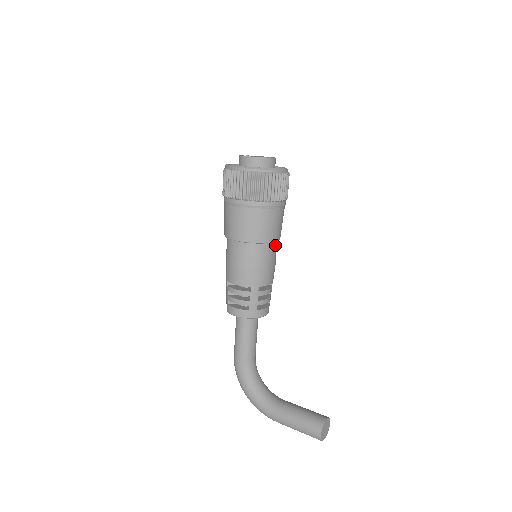
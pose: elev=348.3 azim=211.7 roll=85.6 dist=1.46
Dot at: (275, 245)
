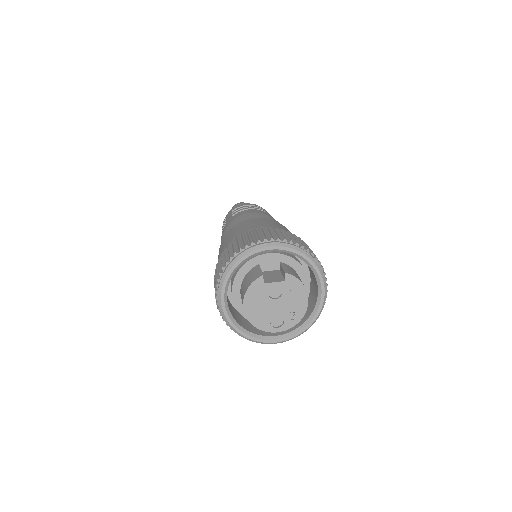
Dot at: occluded
